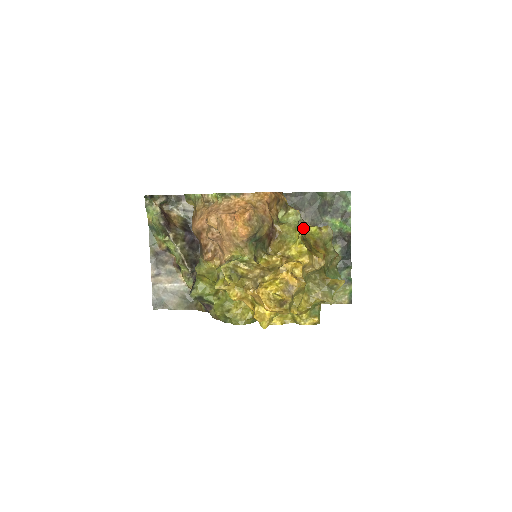
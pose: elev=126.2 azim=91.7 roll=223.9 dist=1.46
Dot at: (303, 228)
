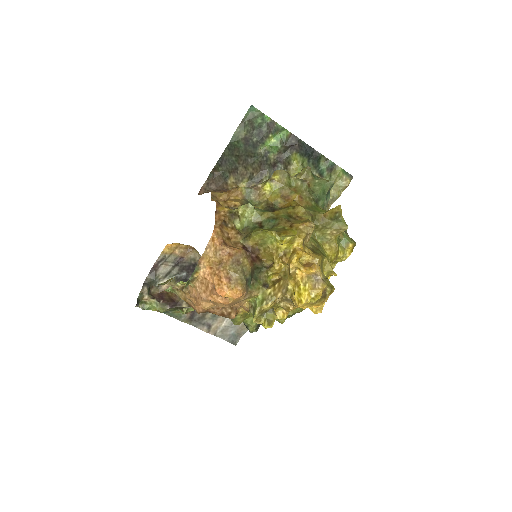
Dot at: (260, 196)
